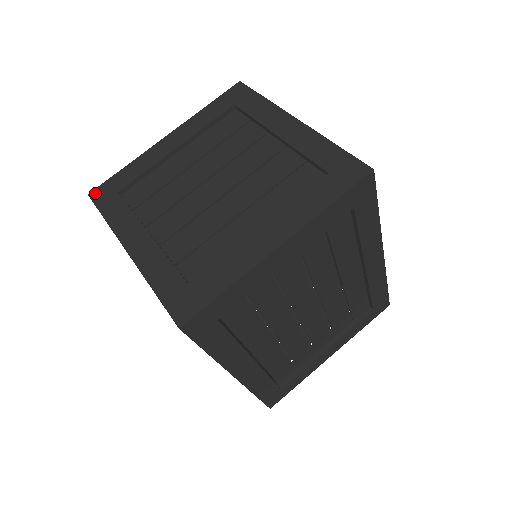
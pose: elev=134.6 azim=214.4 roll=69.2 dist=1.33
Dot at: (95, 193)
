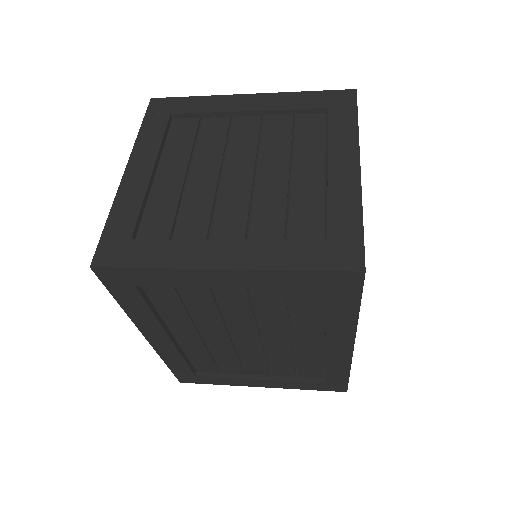
Dot at: (99, 259)
